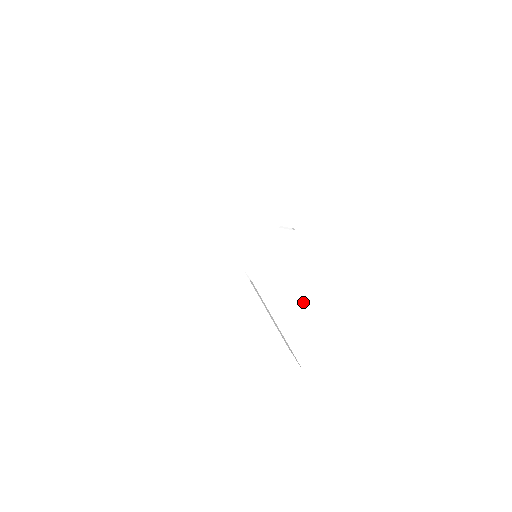
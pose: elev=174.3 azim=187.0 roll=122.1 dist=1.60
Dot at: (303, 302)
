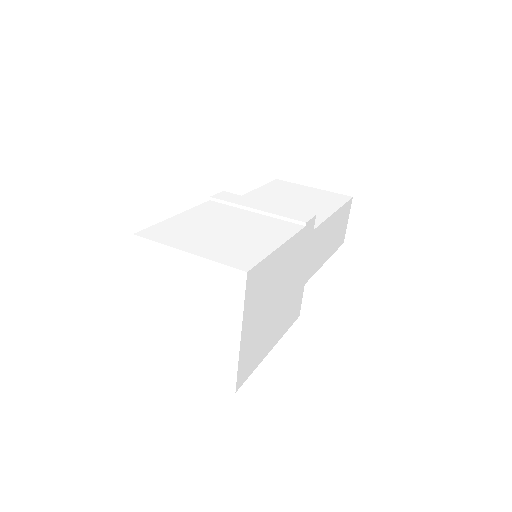
Dot at: (329, 231)
